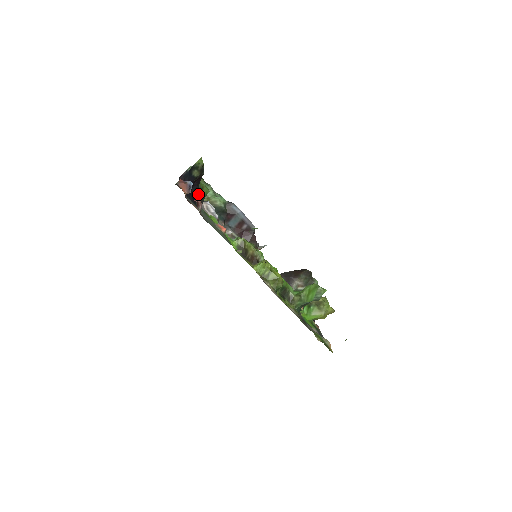
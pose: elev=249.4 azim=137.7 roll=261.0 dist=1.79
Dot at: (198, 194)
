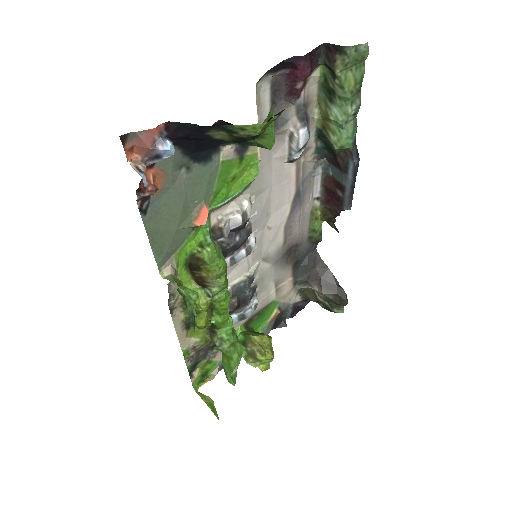
Dot at: occluded
